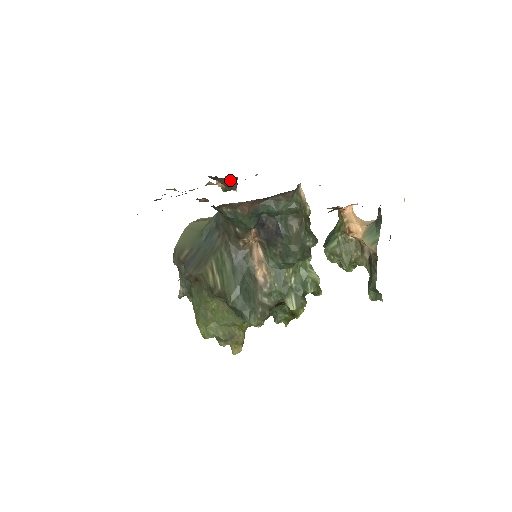
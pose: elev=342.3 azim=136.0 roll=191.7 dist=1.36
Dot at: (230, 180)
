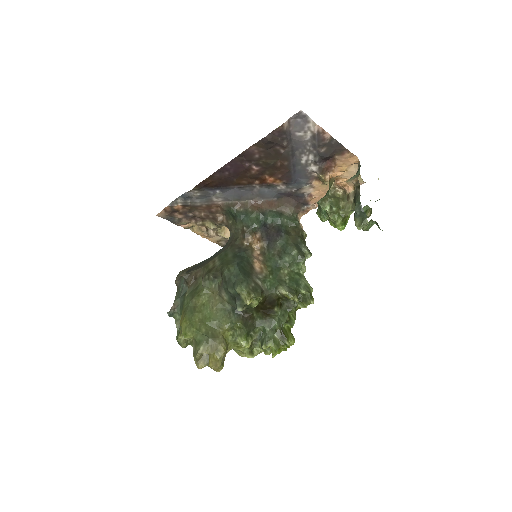
Dot at: occluded
